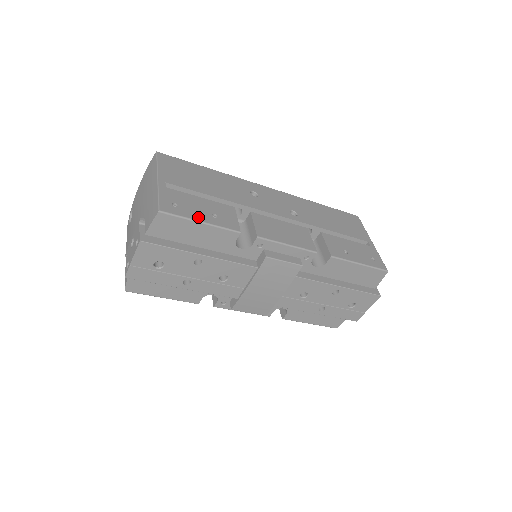
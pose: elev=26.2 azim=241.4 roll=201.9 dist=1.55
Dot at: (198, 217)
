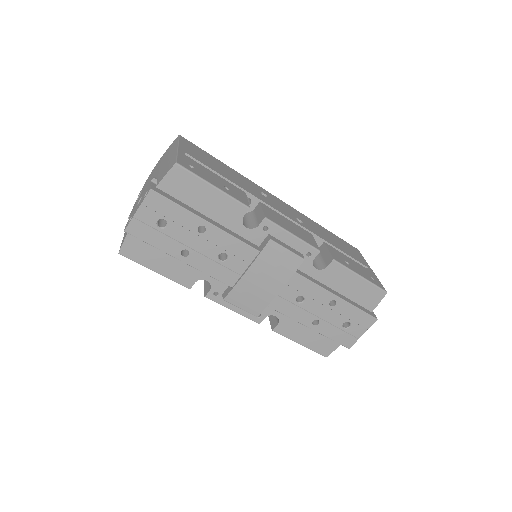
Dot at: (211, 182)
